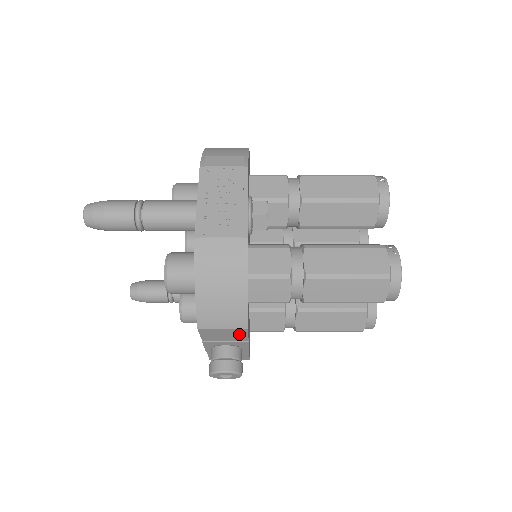
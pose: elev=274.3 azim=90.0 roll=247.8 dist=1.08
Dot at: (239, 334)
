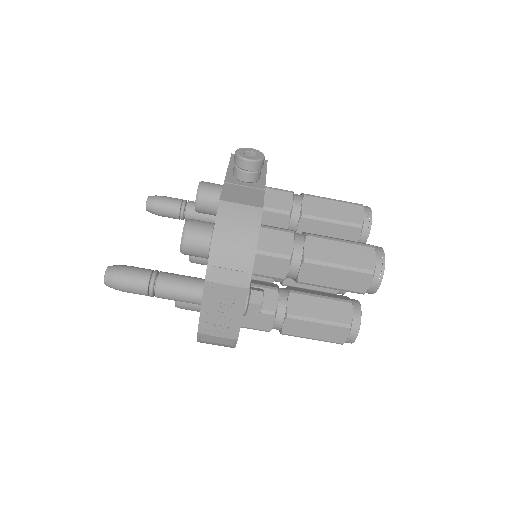
Dot at: occluded
